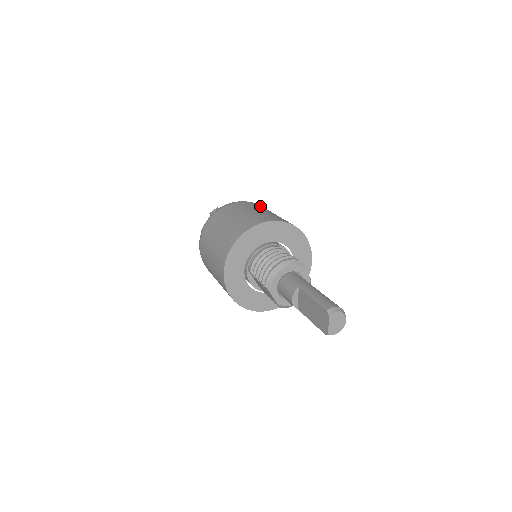
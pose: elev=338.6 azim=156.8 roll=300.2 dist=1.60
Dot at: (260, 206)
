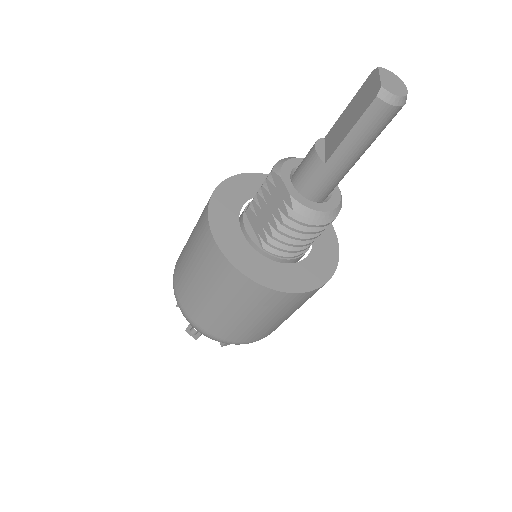
Dot at: occluded
